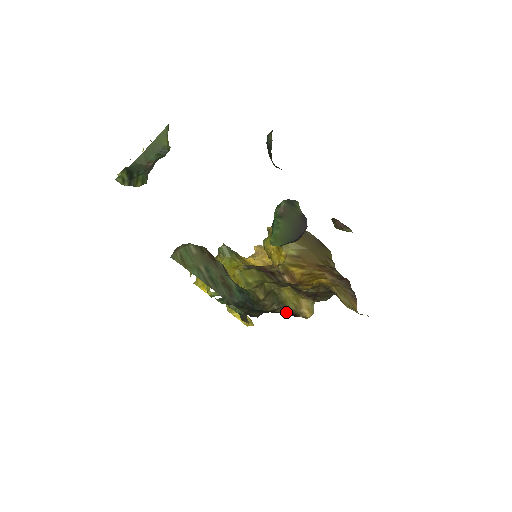
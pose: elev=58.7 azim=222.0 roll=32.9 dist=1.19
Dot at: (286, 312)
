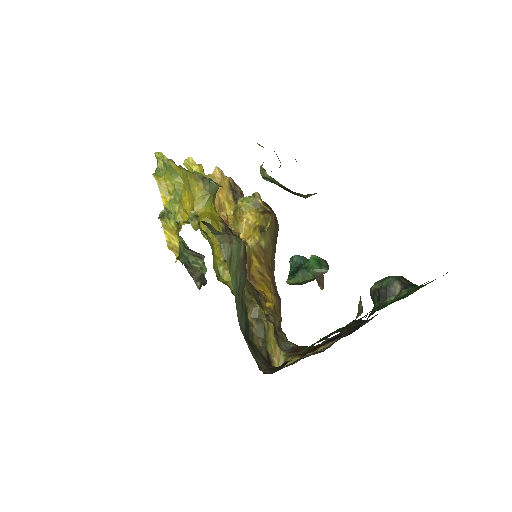
Dot at: (267, 356)
